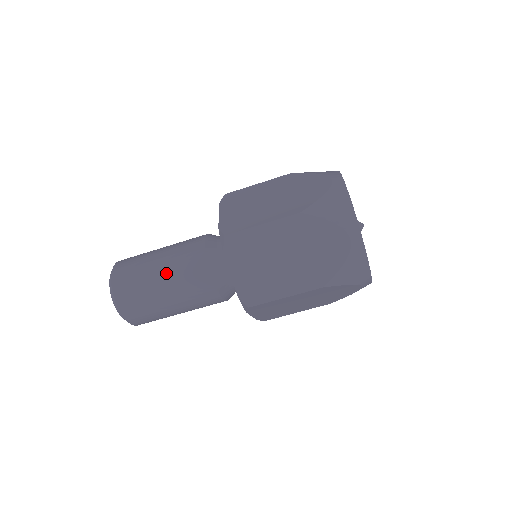
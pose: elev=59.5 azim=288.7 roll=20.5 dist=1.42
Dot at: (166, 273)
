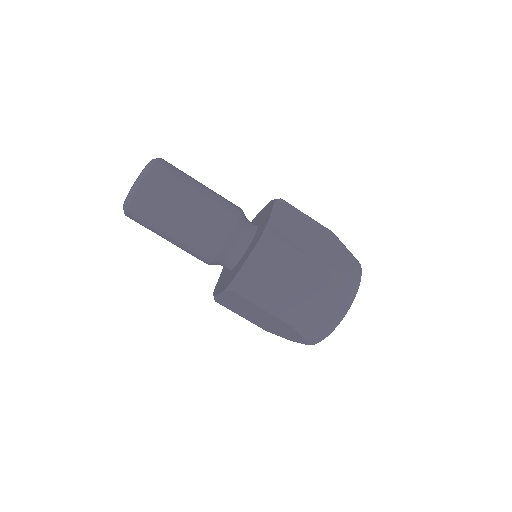
Dot at: (208, 188)
